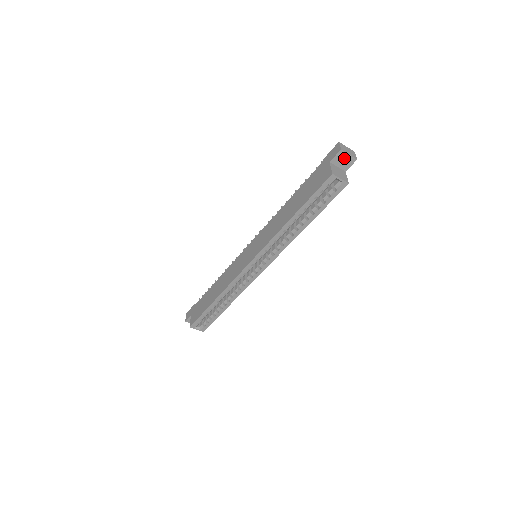
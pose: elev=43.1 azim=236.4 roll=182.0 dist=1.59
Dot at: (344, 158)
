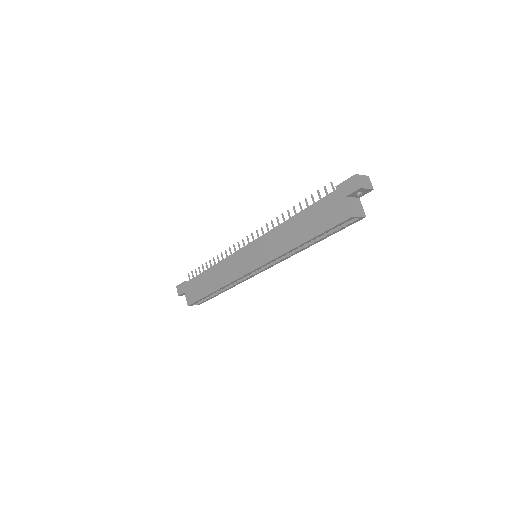
Dot at: occluded
